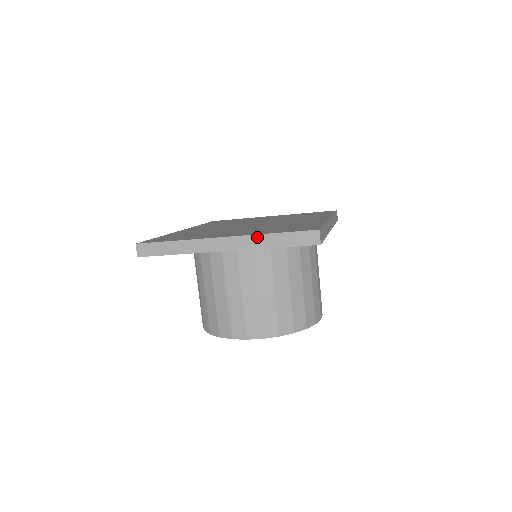
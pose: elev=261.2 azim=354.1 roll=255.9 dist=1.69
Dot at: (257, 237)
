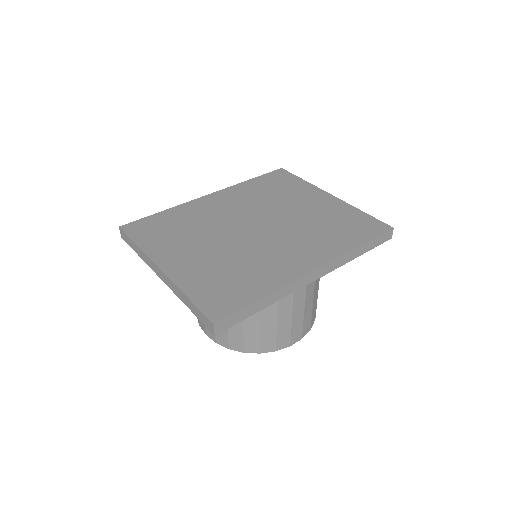
Dot at: (178, 289)
